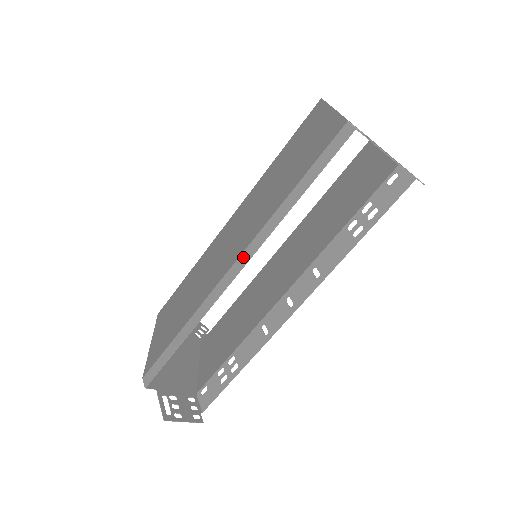
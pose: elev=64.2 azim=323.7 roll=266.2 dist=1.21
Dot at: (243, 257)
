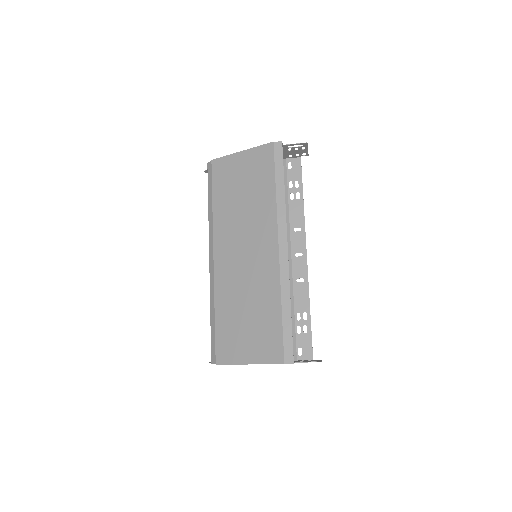
Dot at: (281, 236)
